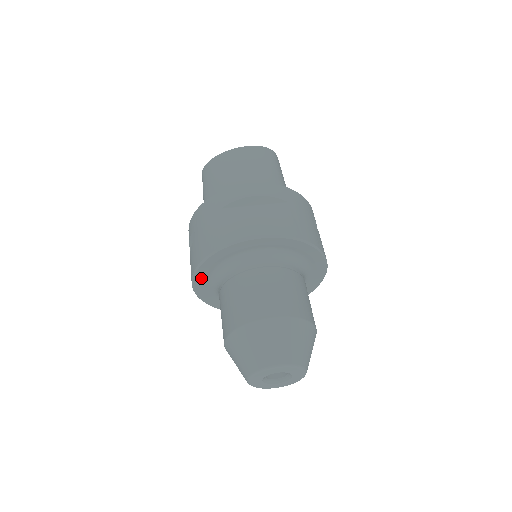
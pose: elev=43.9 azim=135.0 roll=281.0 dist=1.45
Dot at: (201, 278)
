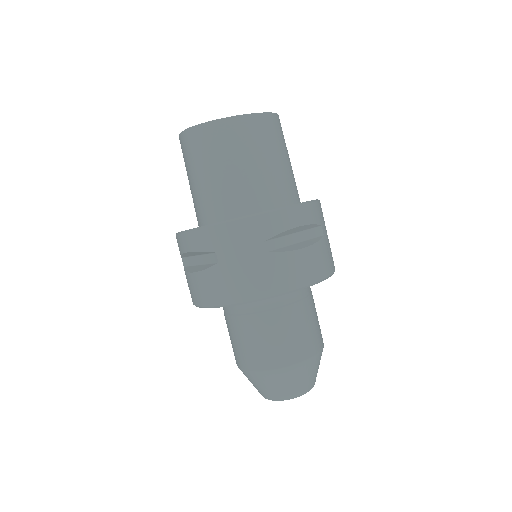
Dot at: occluded
